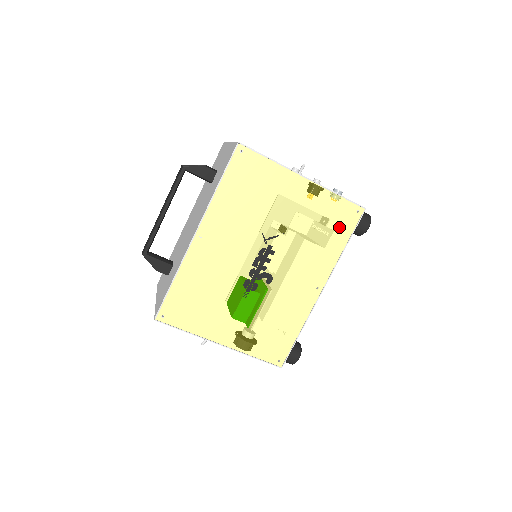
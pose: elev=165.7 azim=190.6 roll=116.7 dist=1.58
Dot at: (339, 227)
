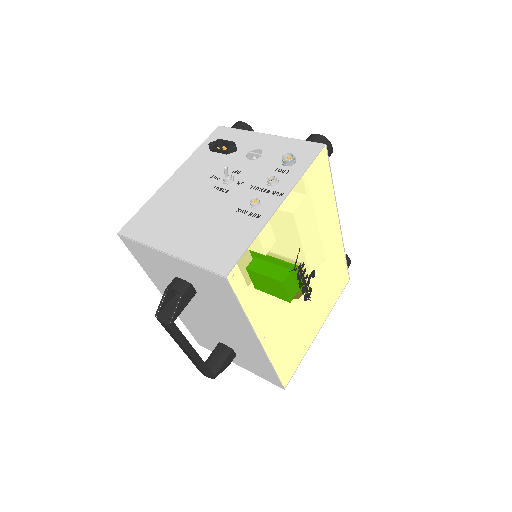
Dot at: (321, 183)
